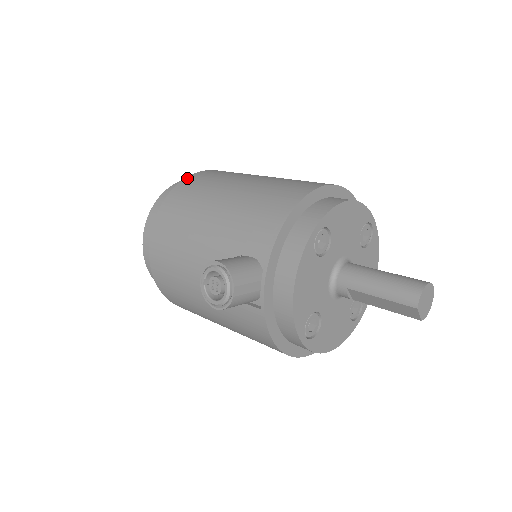
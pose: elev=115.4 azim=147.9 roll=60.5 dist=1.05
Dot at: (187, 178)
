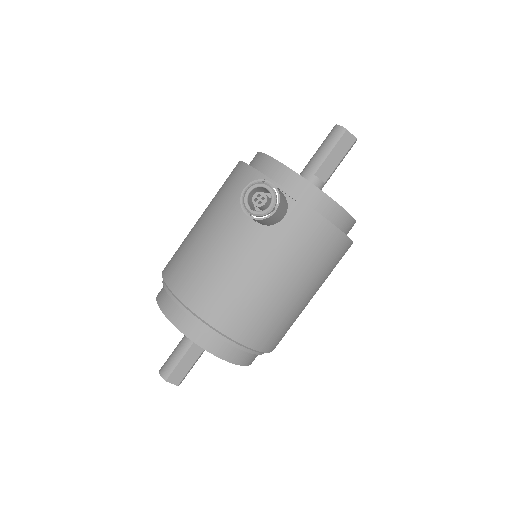
Dot at: (163, 270)
